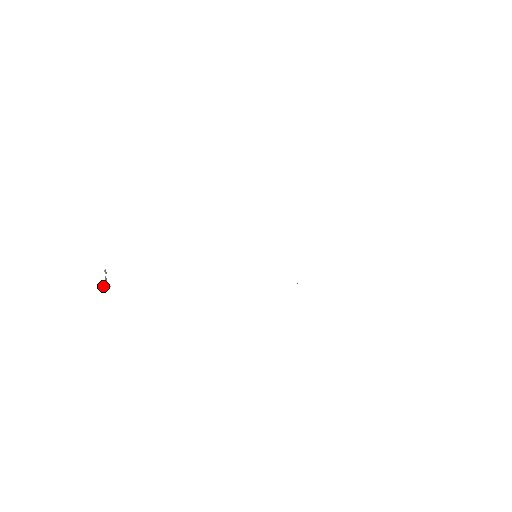
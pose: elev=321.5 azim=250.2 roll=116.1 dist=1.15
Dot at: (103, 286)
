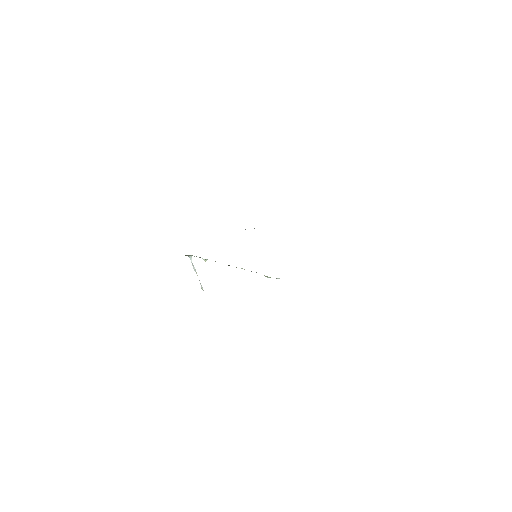
Dot at: occluded
